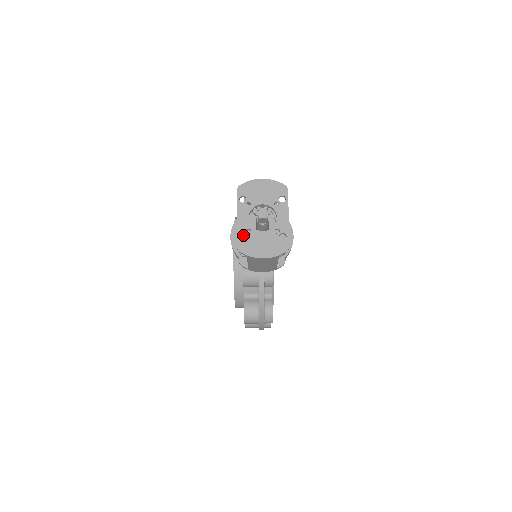
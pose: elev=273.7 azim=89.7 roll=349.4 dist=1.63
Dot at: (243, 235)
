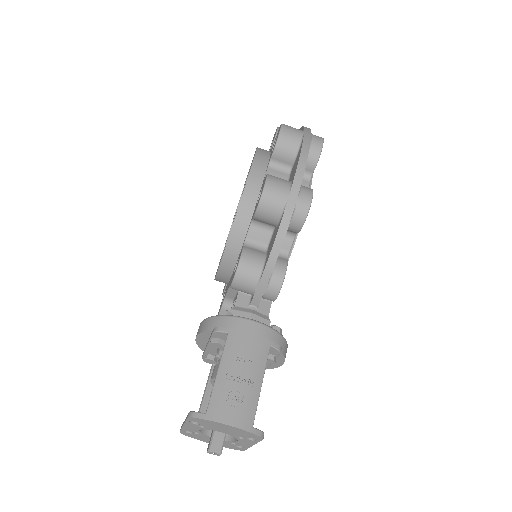
Dot at: (212, 348)
